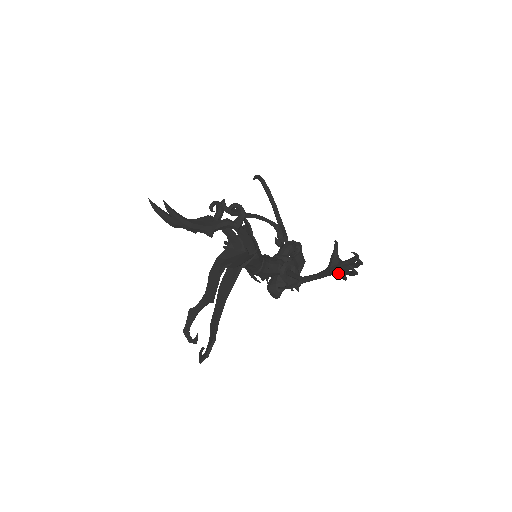
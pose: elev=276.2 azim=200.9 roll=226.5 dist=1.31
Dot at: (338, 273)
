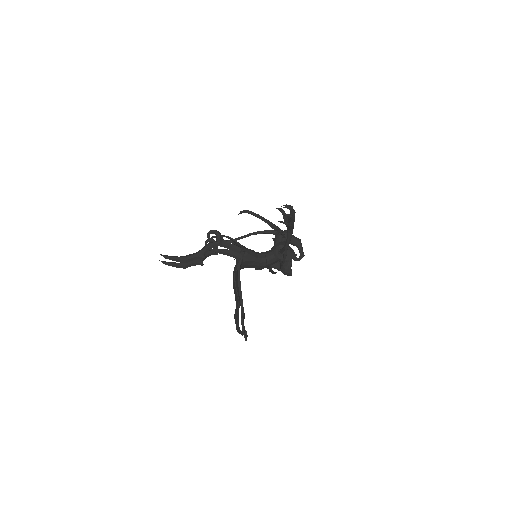
Dot at: occluded
